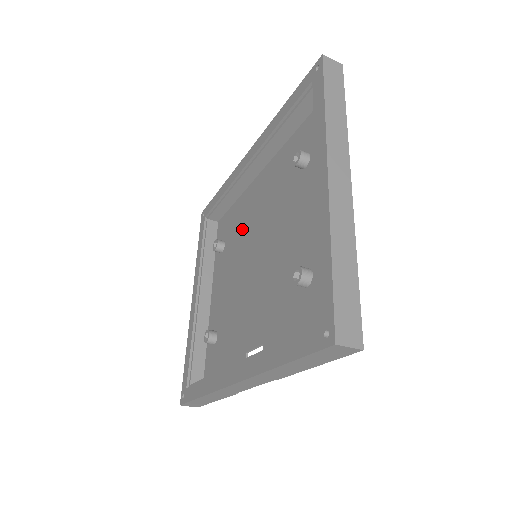
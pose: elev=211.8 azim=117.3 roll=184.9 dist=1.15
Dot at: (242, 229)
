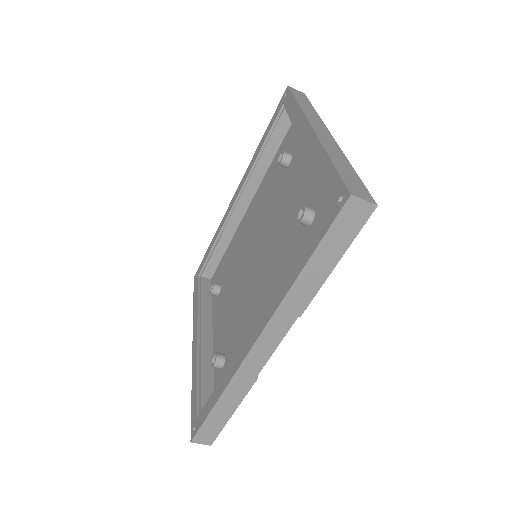
Dot at: (237, 257)
